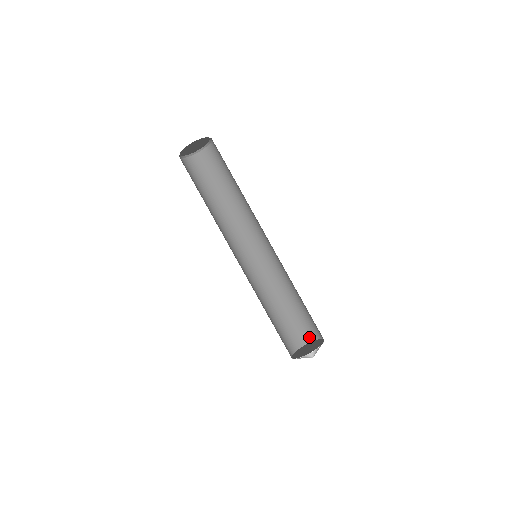
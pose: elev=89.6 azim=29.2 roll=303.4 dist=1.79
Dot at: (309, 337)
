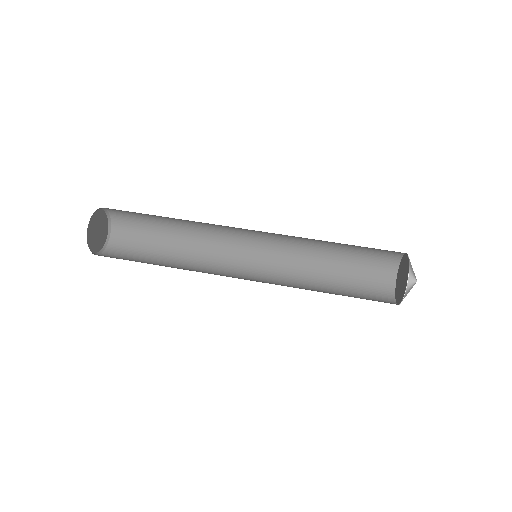
Dot at: (388, 286)
